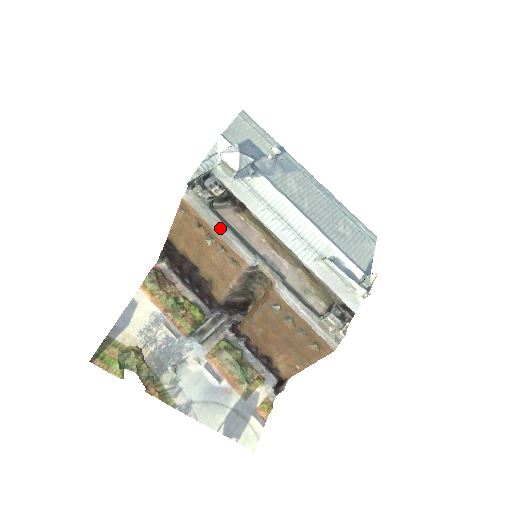
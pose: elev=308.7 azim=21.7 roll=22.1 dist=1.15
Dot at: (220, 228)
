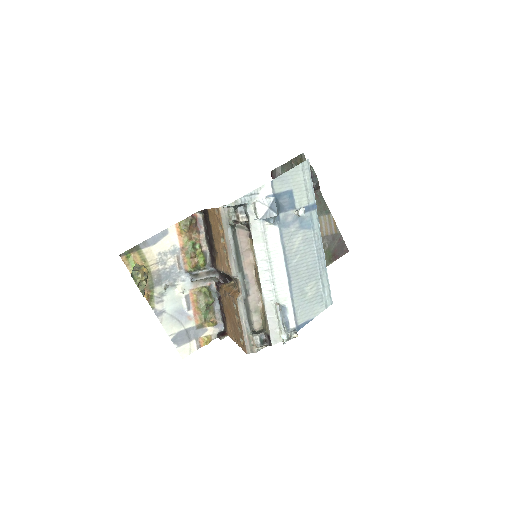
Dot at: (229, 243)
